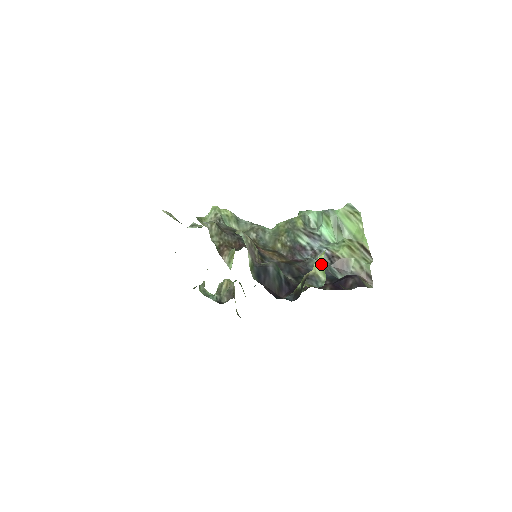
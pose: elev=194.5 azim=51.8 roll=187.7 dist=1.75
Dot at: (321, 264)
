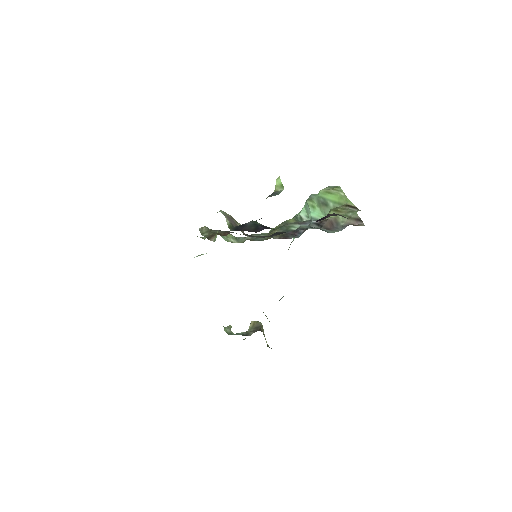
Dot at: (279, 182)
